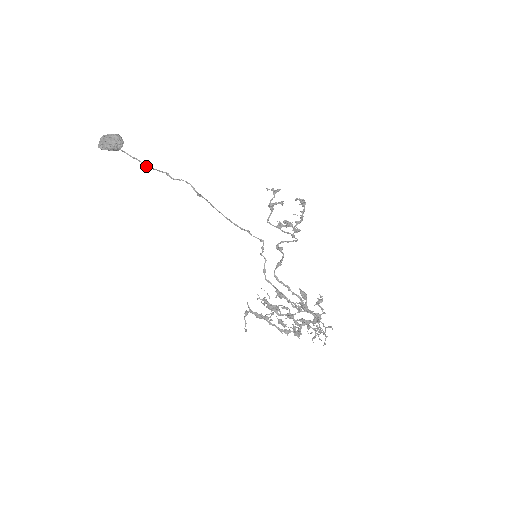
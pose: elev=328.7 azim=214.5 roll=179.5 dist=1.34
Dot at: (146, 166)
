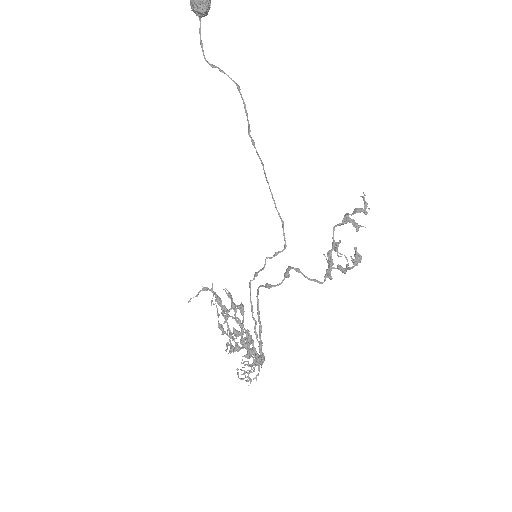
Dot at: (209, 64)
